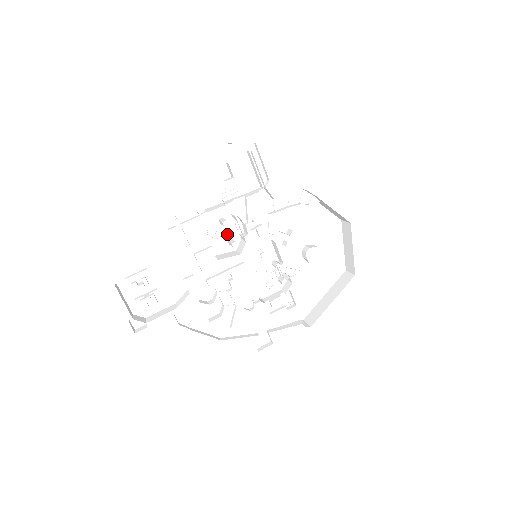
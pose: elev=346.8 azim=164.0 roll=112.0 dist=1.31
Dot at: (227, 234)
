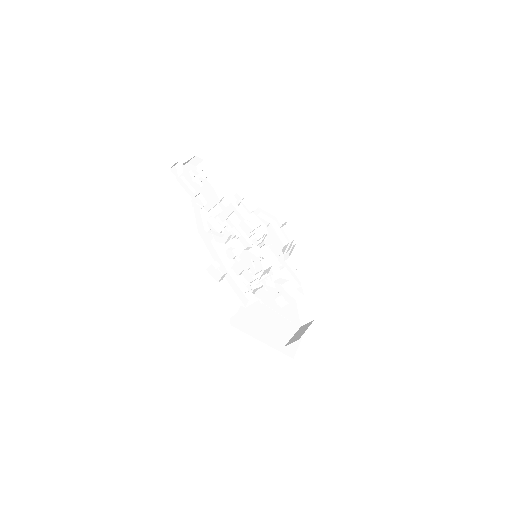
Dot at: occluded
